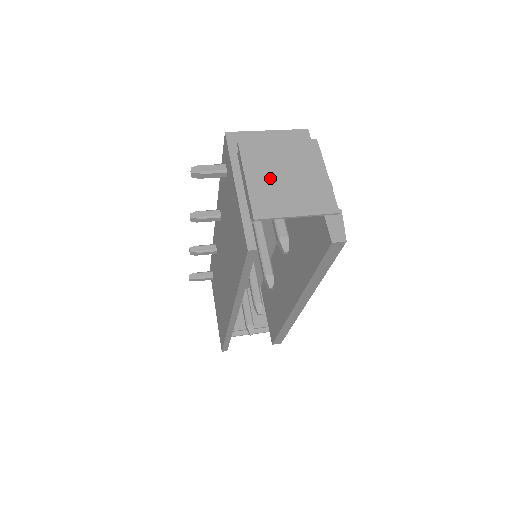
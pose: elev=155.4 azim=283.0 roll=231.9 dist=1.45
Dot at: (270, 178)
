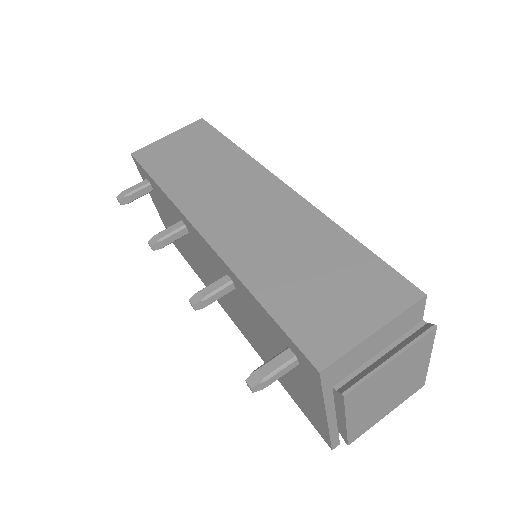
Dot at: (372, 405)
